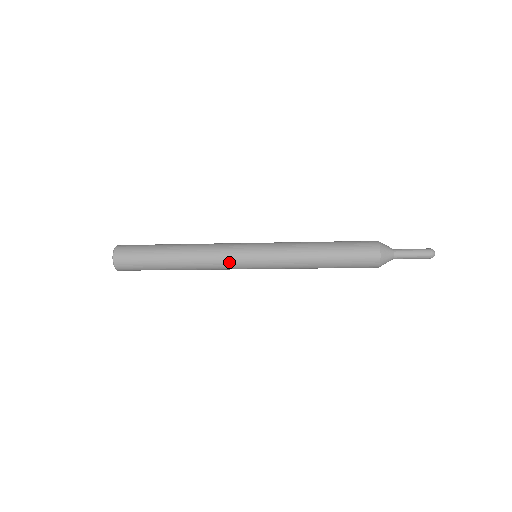
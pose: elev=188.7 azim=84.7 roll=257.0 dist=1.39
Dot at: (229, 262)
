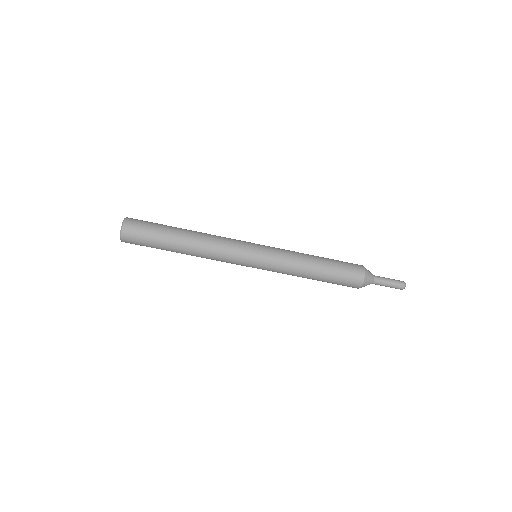
Dot at: (234, 249)
